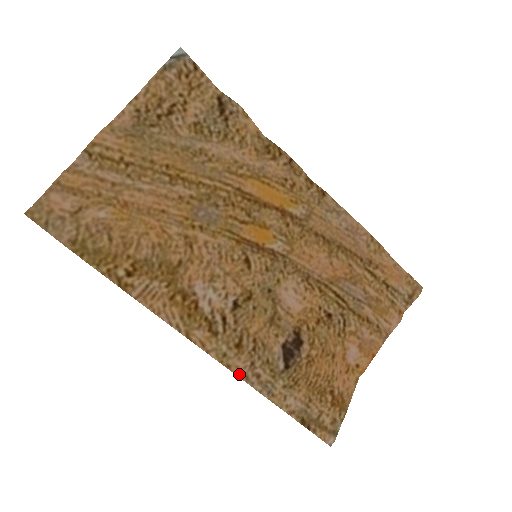
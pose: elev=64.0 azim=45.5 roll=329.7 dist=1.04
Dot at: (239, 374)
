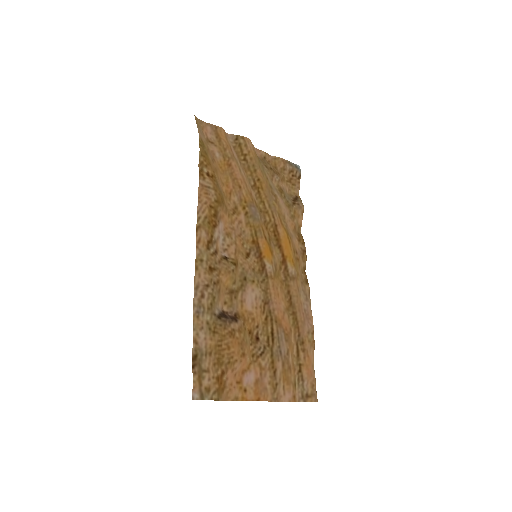
Dot at: (196, 280)
